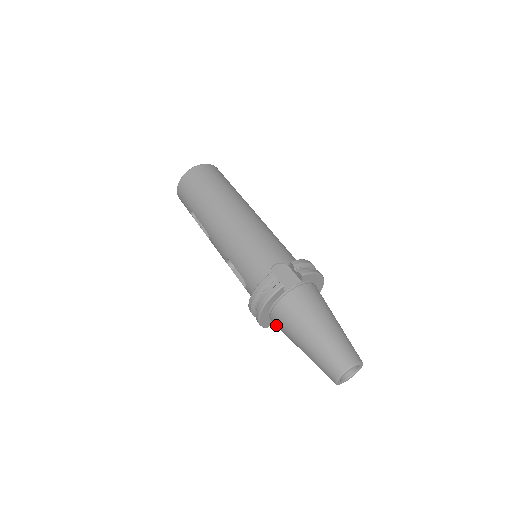
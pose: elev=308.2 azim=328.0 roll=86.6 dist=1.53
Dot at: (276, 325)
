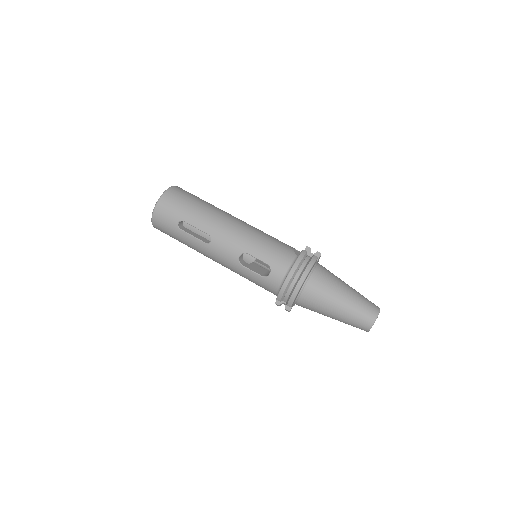
Dot at: (307, 298)
